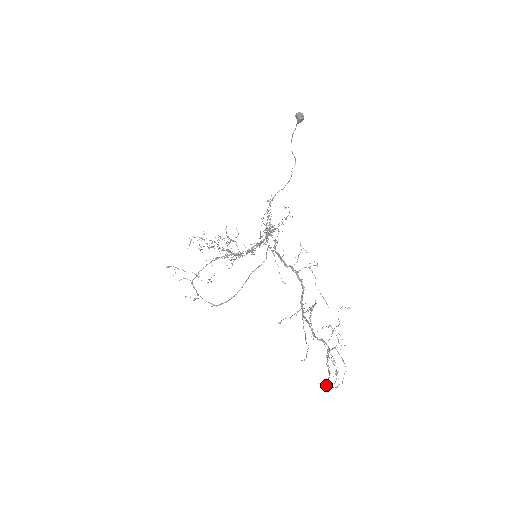
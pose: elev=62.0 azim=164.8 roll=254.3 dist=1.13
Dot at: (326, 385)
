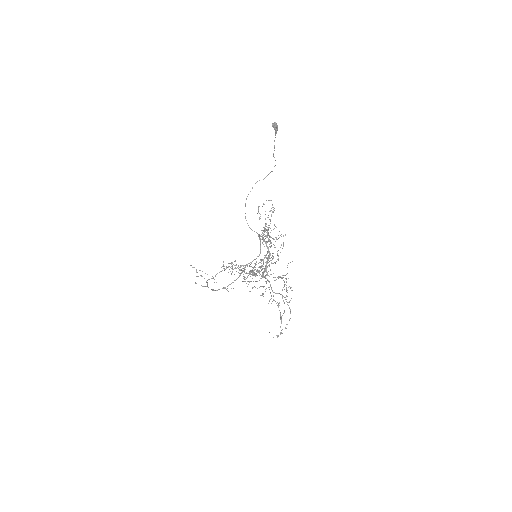
Dot at: (277, 337)
